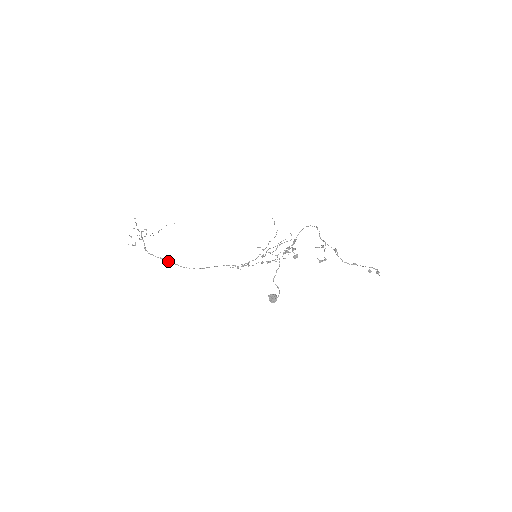
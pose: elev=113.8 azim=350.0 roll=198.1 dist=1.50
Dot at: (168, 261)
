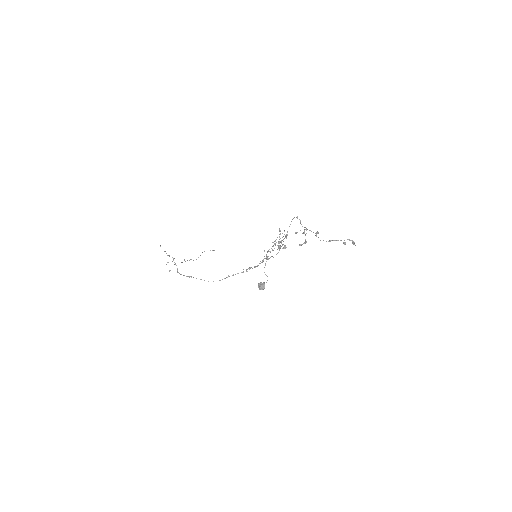
Dot at: occluded
